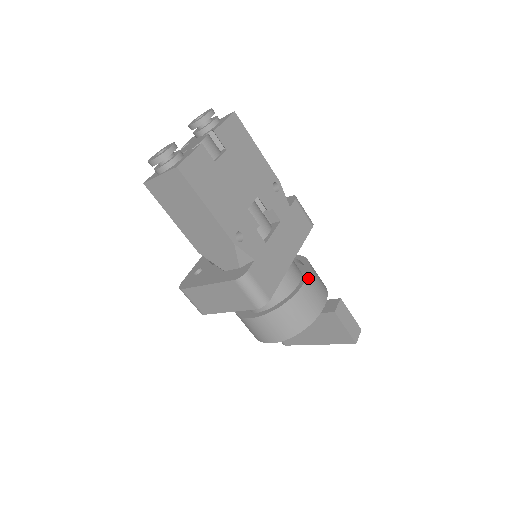
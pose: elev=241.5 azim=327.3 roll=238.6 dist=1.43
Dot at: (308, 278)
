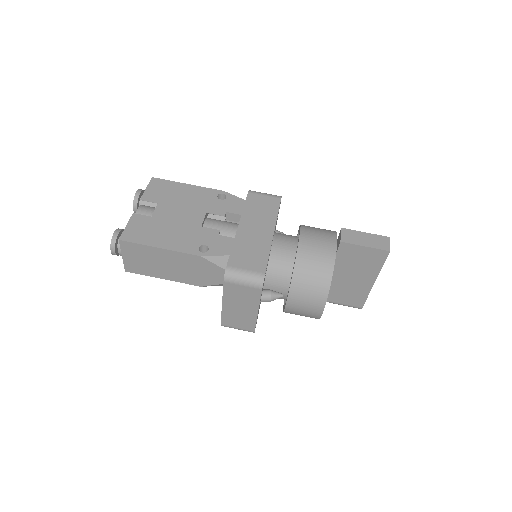
Dot at: (301, 236)
